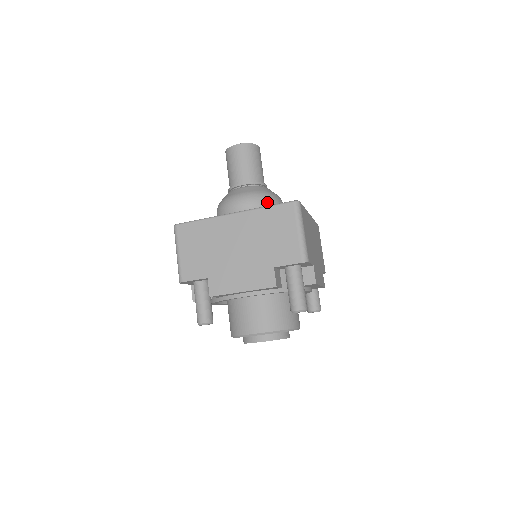
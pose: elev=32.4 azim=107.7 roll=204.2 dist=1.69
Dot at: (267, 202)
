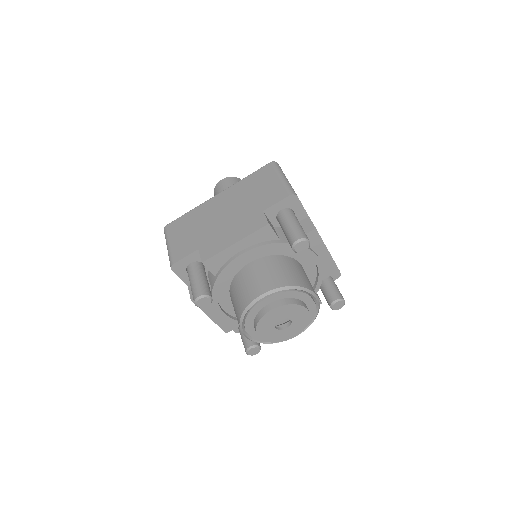
Dot at: occluded
